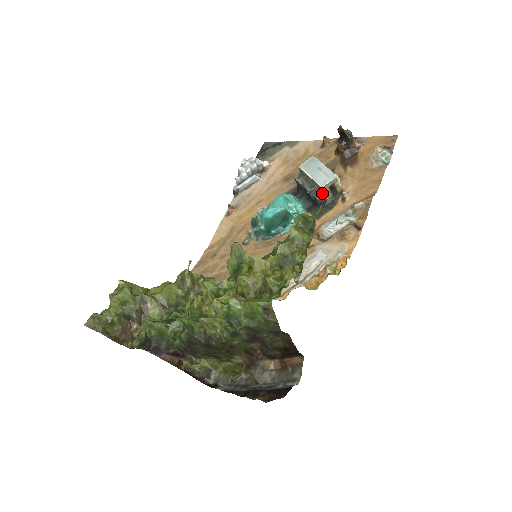
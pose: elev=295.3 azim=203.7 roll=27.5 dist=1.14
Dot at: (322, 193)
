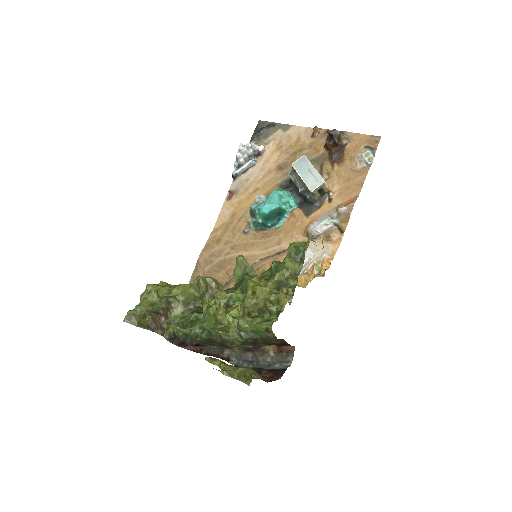
Dot at: (312, 193)
